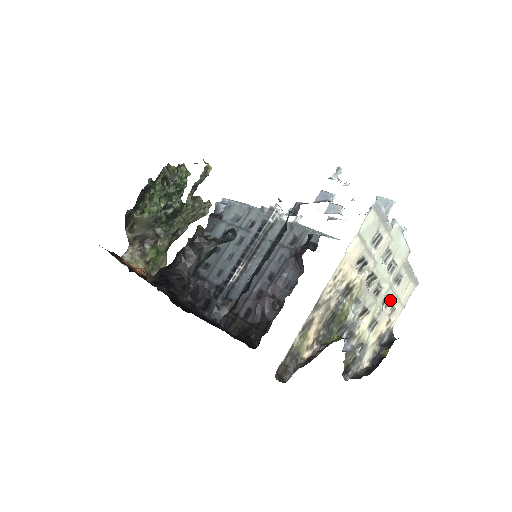
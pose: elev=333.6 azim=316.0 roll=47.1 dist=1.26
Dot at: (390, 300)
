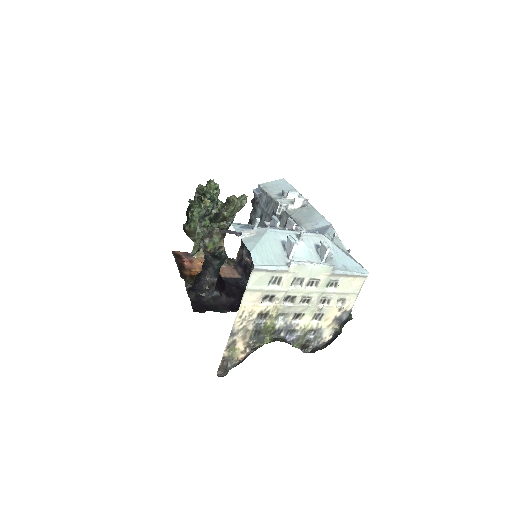
Dot at: (331, 298)
